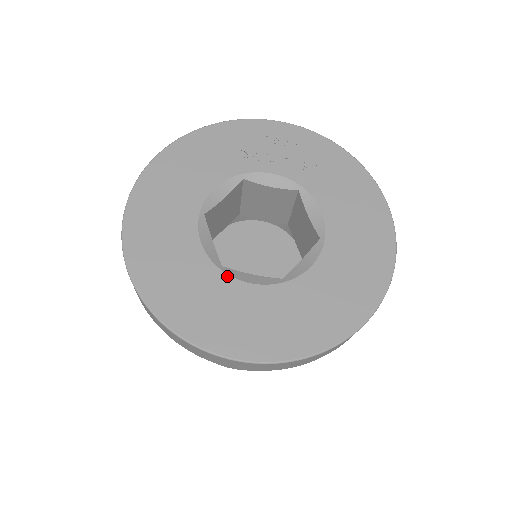
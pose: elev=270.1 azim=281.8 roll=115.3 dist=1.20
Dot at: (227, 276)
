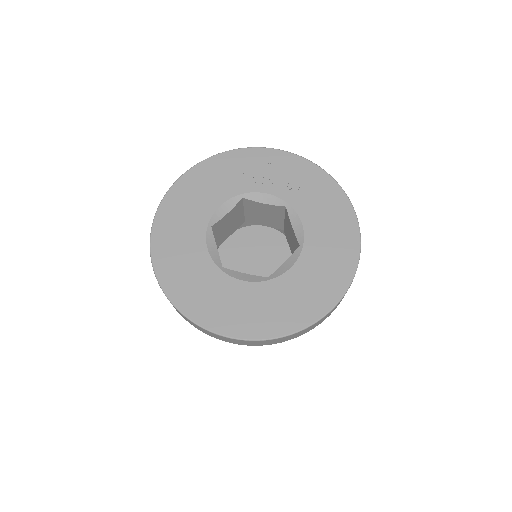
Dot at: (226, 275)
